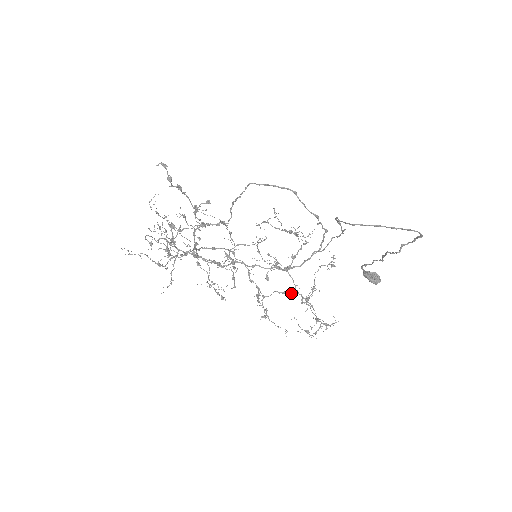
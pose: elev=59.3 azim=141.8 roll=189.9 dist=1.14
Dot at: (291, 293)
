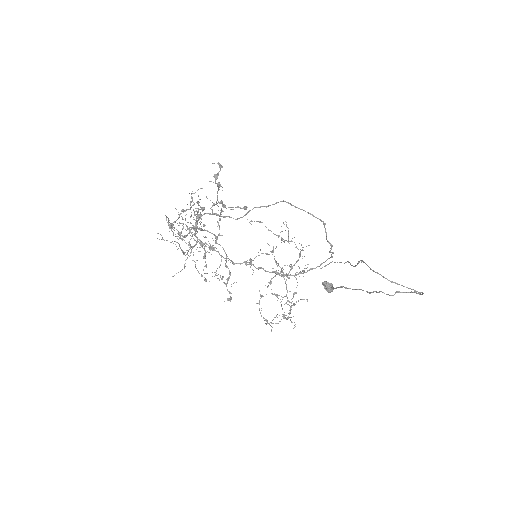
Dot at: occluded
